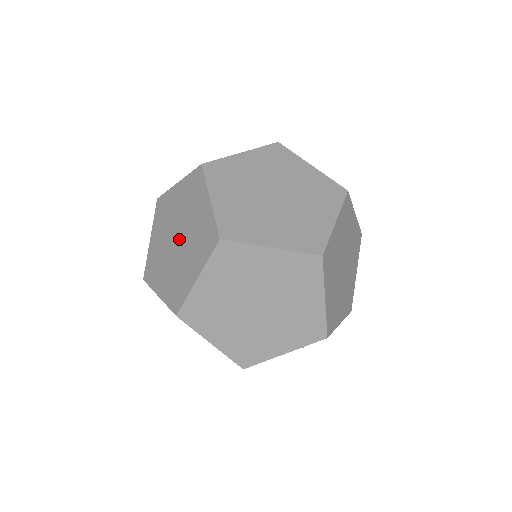
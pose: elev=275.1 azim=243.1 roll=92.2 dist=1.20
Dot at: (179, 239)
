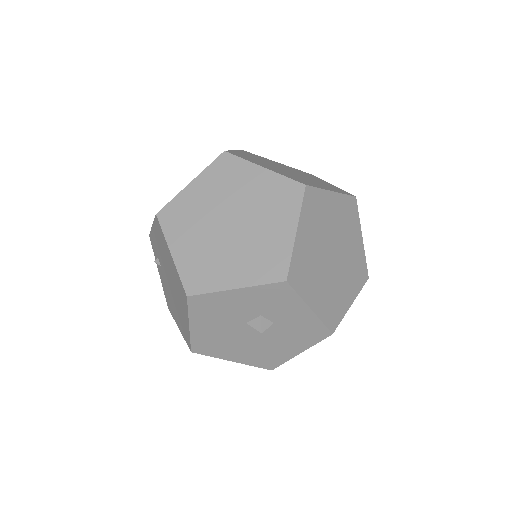
Dot at: occluded
